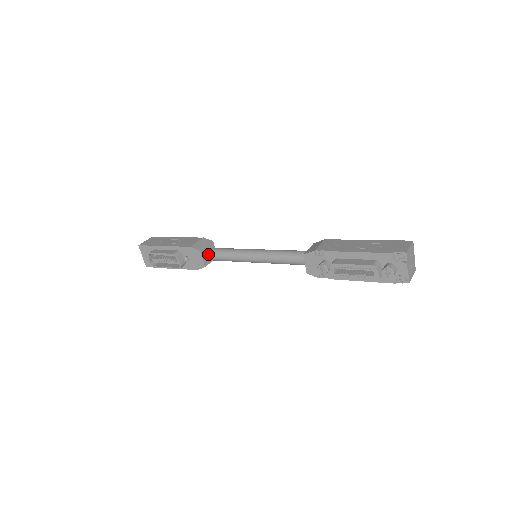
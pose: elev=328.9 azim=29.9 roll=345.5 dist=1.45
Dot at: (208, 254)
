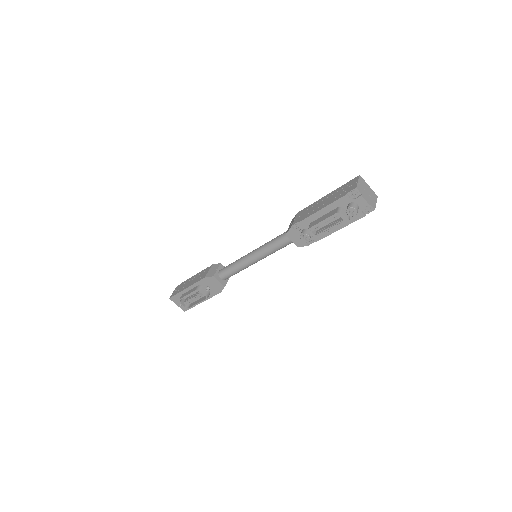
Dot at: (221, 275)
